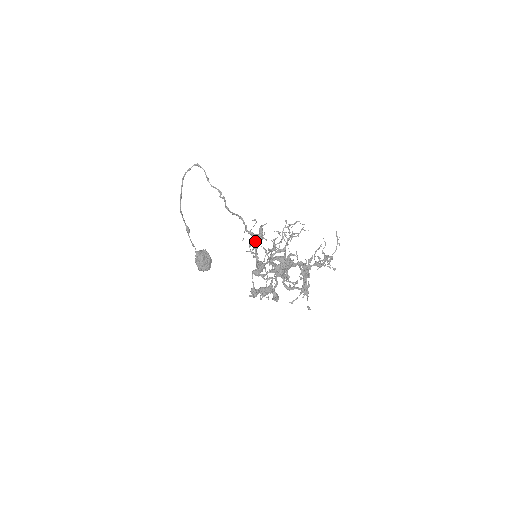
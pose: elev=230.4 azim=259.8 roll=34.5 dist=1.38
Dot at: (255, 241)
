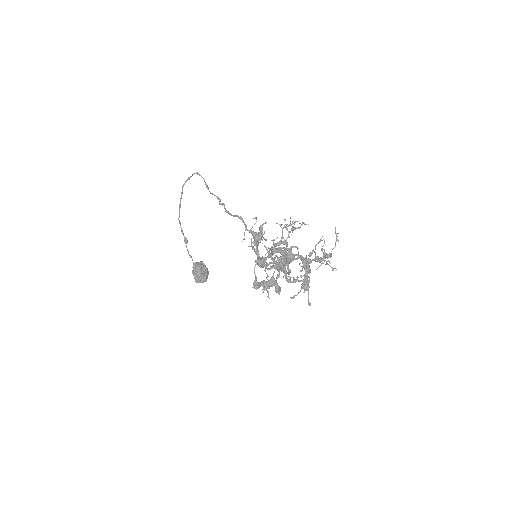
Dot at: (256, 239)
